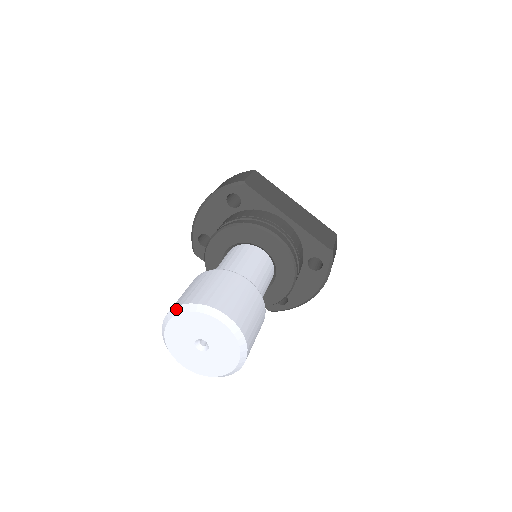
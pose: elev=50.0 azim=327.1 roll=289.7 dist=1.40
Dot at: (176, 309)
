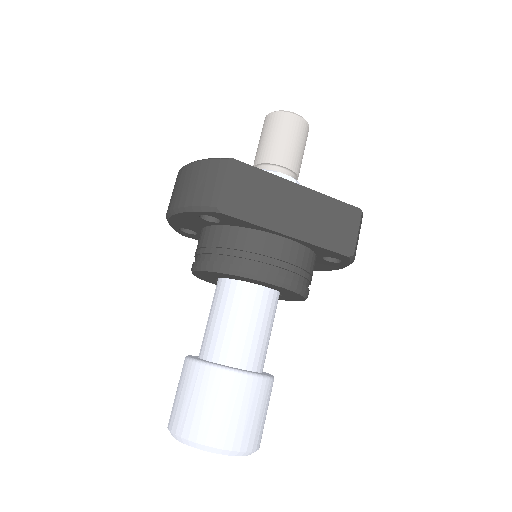
Dot at: (176, 437)
